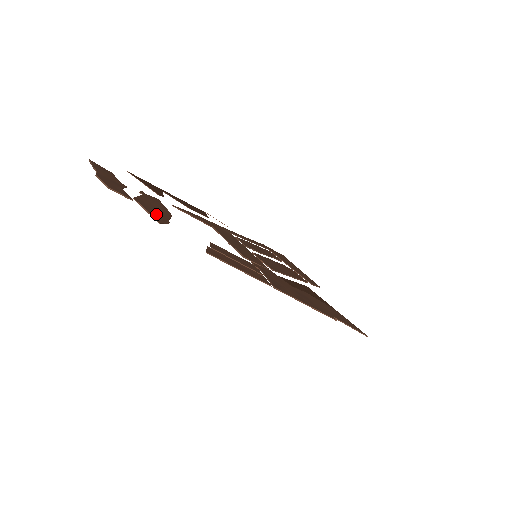
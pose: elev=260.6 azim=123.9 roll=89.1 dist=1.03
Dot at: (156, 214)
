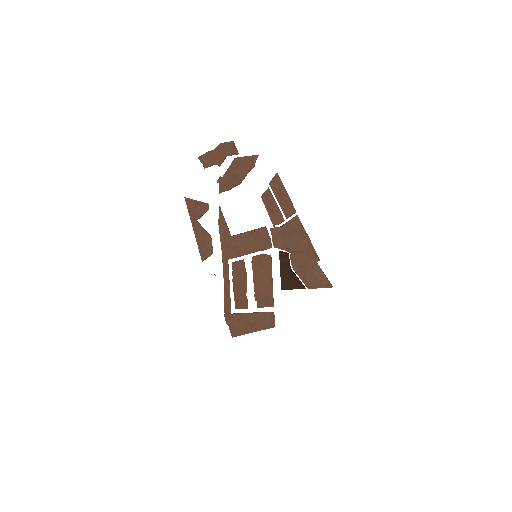
Dot at: (248, 163)
